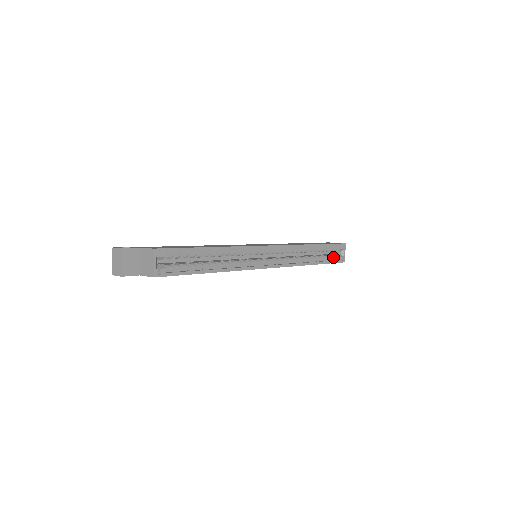
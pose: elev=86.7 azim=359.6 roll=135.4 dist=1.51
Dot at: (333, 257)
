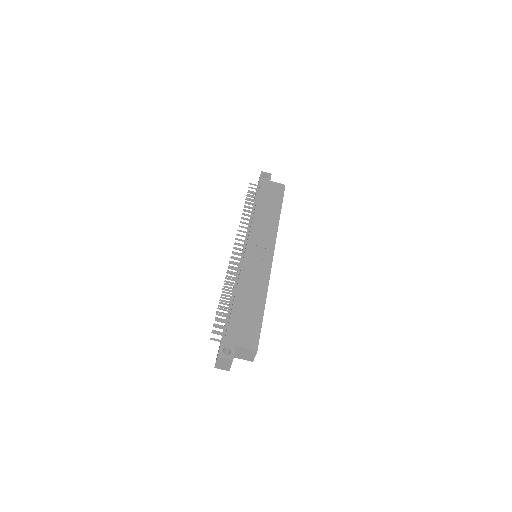
Dot at: occluded
